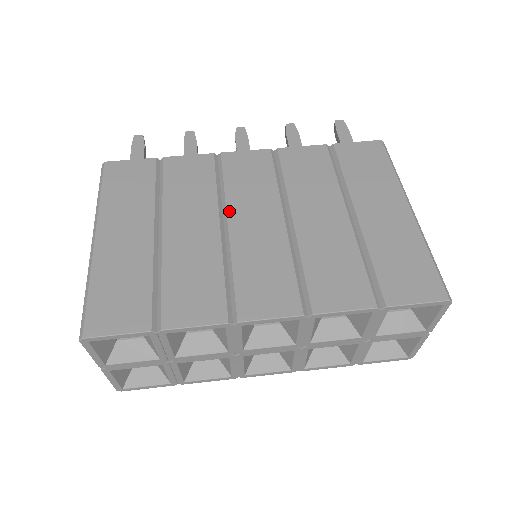
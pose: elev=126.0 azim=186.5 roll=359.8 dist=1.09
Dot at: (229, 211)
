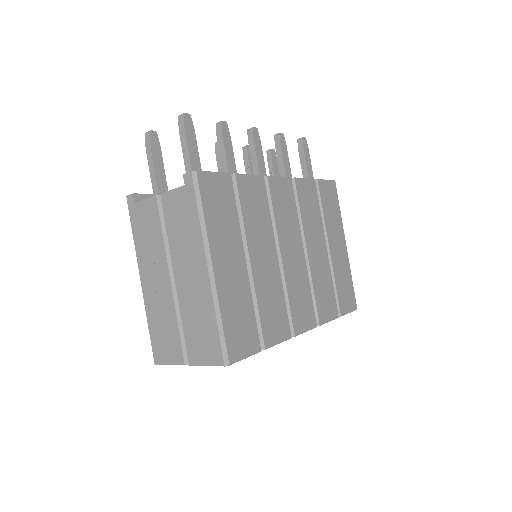
Dot at: (280, 242)
